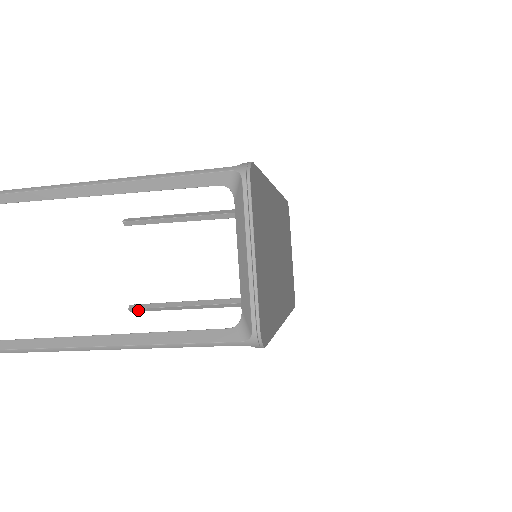
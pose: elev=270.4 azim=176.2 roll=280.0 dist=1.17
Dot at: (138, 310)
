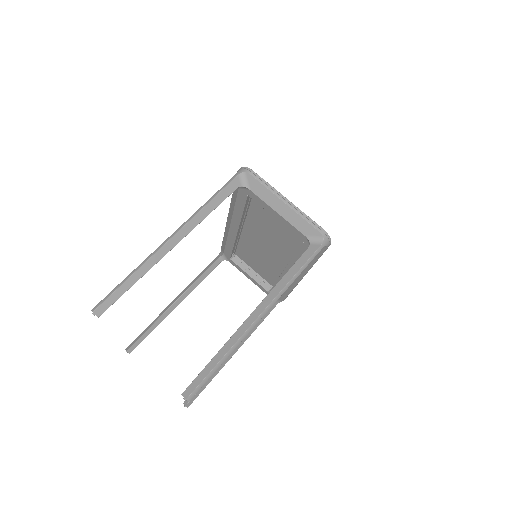
Dot at: (192, 400)
